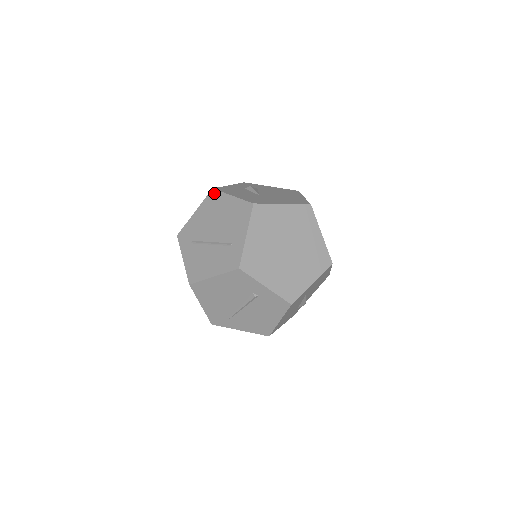
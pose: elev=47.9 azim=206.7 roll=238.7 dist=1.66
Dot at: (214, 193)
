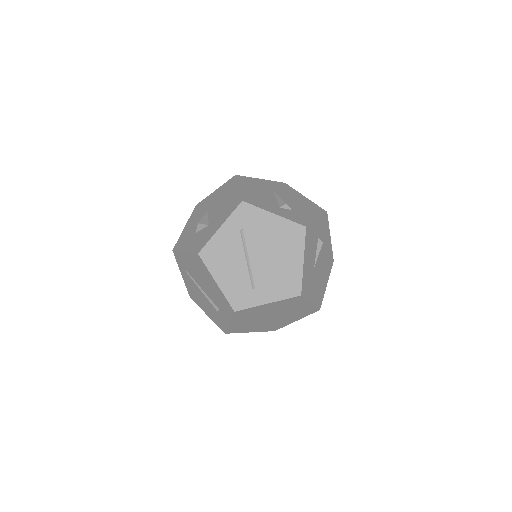
Dot at: (301, 233)
